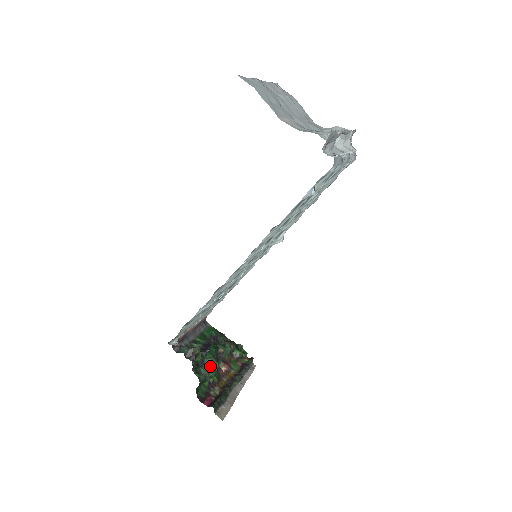
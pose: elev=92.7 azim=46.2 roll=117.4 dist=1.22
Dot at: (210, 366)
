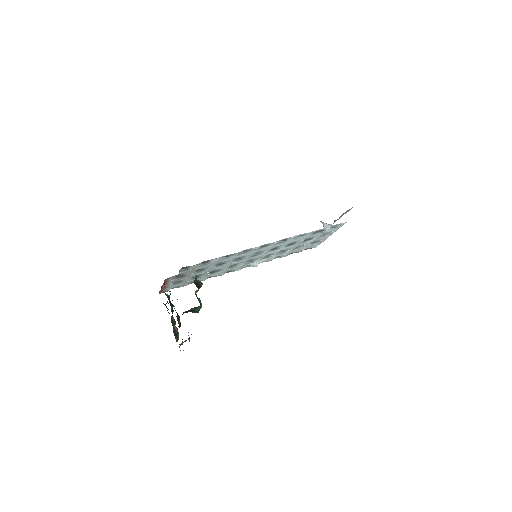
Dot at: occluded
